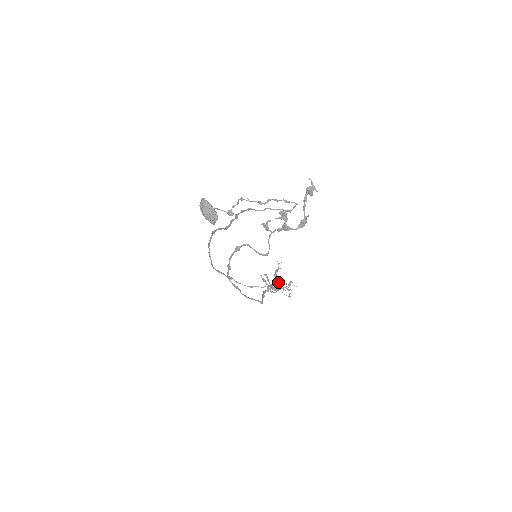
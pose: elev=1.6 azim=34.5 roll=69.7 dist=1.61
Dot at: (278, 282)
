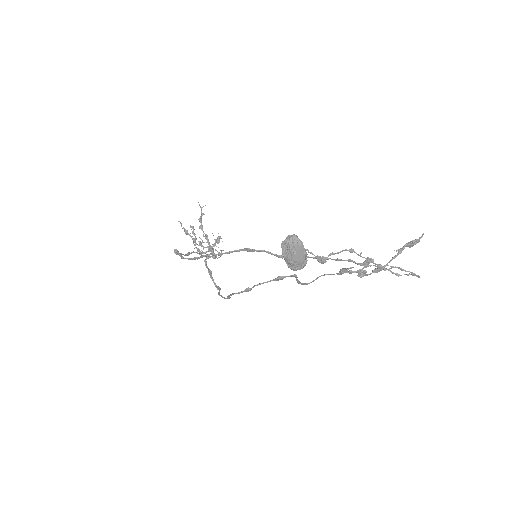
Dot at: (205, 237)
